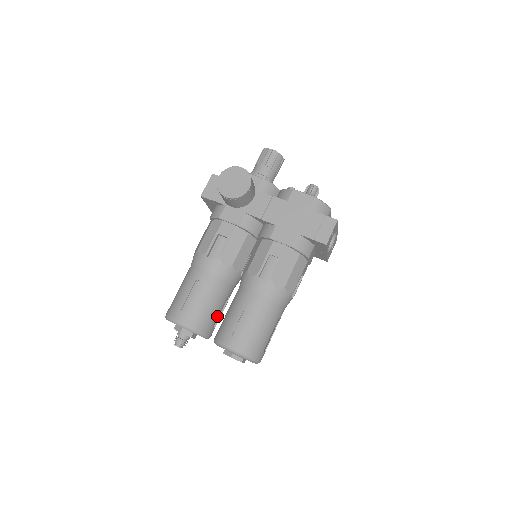
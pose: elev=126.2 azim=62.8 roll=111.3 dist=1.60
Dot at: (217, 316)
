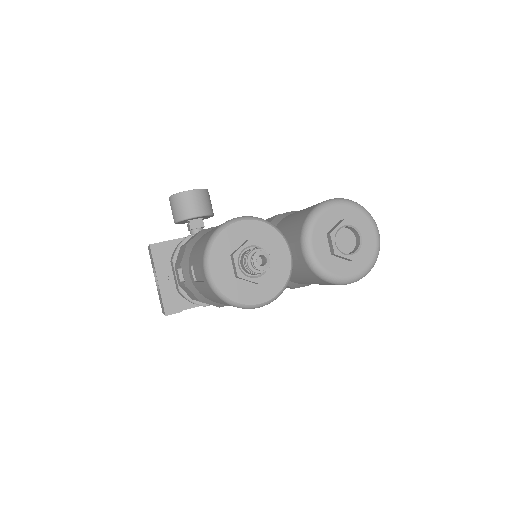
Dot at: occluded
